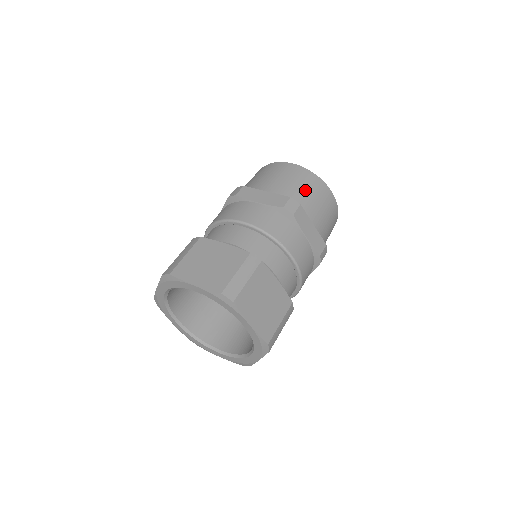
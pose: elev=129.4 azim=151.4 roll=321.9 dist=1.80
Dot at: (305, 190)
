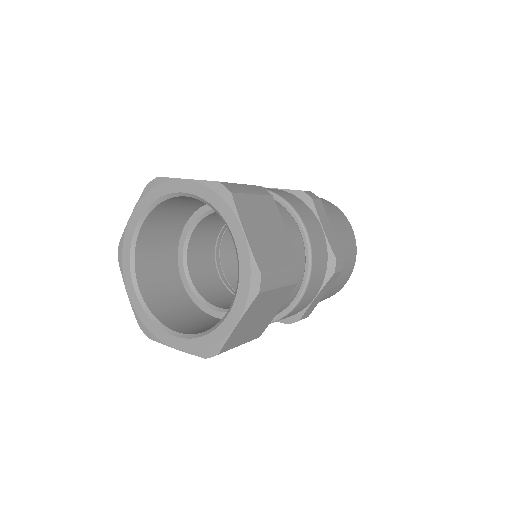
Dot at: (325, 205)
